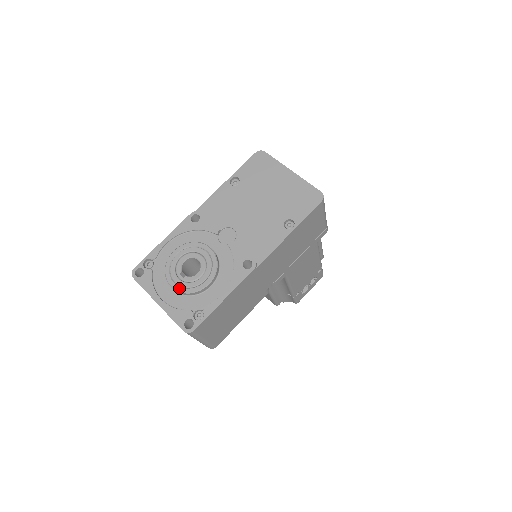
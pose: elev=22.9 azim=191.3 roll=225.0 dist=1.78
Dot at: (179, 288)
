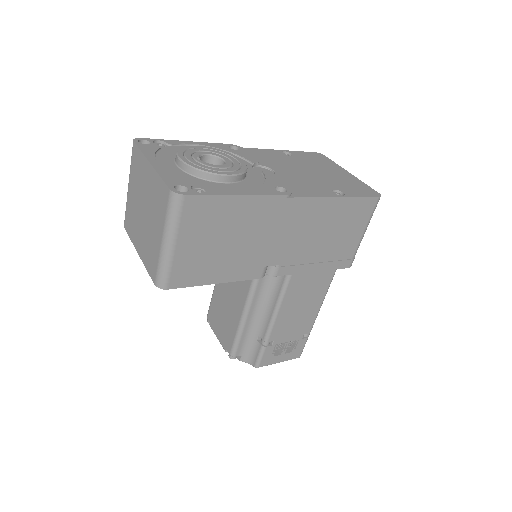
Dot at: (189, 162)
